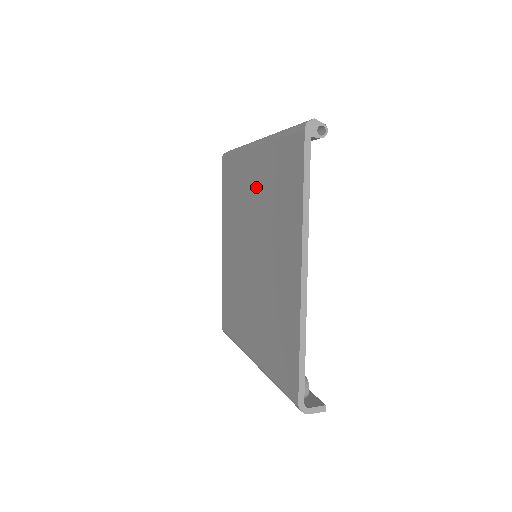
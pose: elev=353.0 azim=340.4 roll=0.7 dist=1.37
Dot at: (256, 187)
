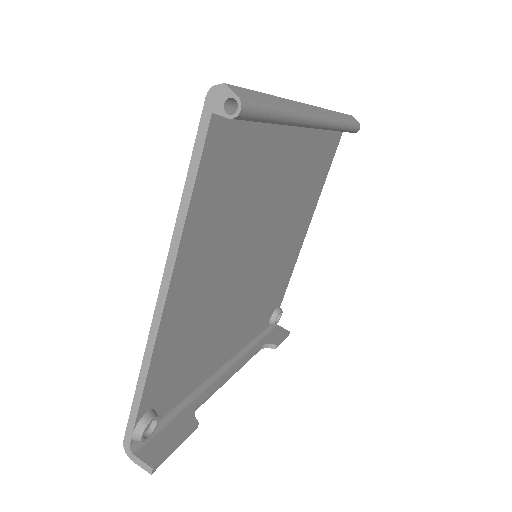
Dot at: occluded
